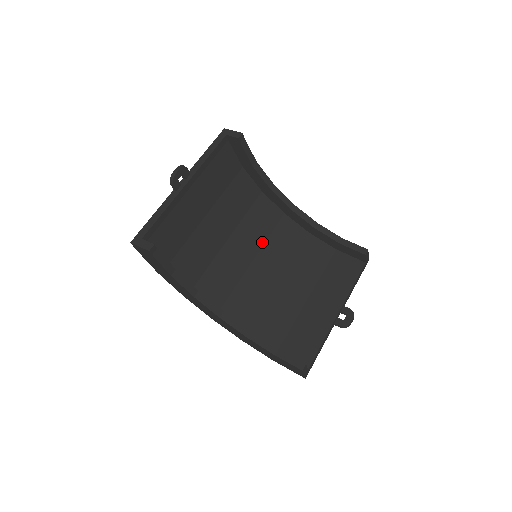
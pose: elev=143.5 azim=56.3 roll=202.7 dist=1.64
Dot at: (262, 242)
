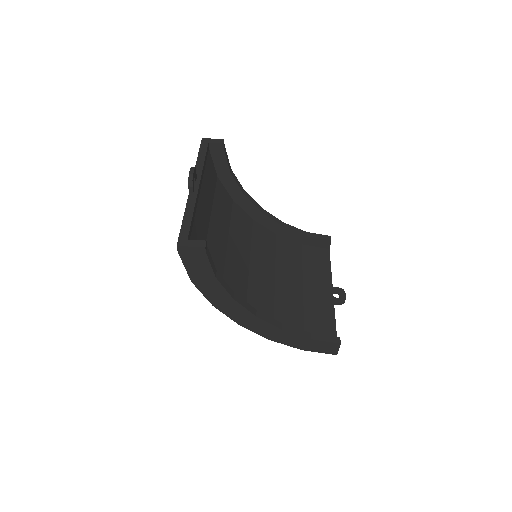
Dot at: (249, 246)
